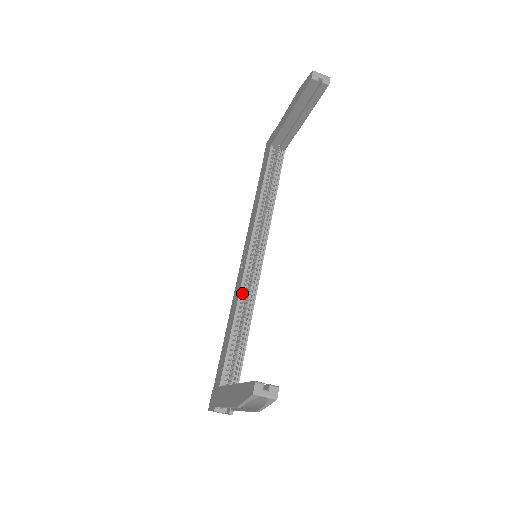
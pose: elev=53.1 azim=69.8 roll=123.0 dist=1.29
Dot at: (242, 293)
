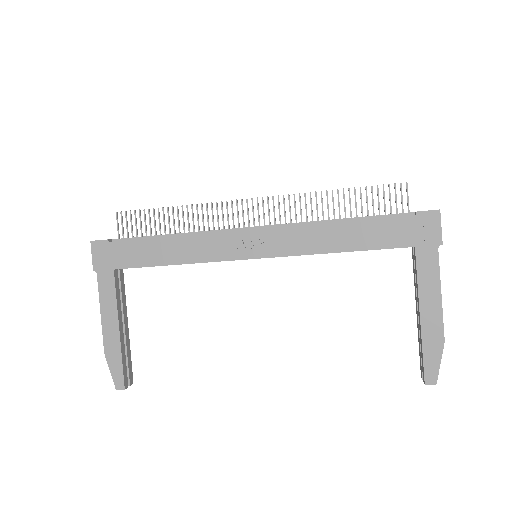
Dot at: (210, 255)
